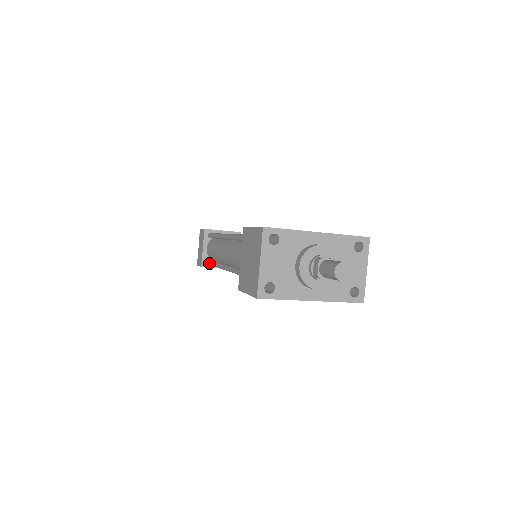
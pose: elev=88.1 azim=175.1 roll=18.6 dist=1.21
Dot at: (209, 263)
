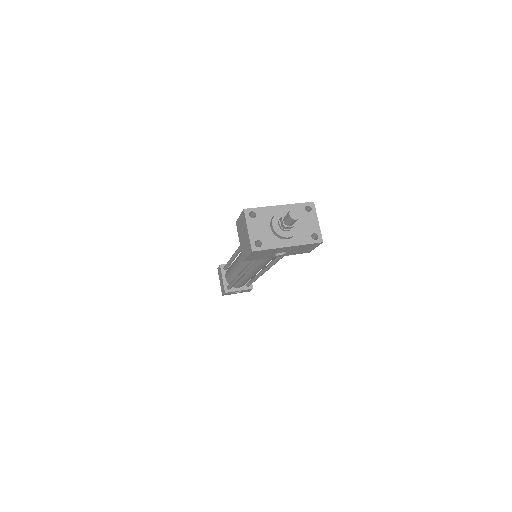
Dot at: (229, 286)
